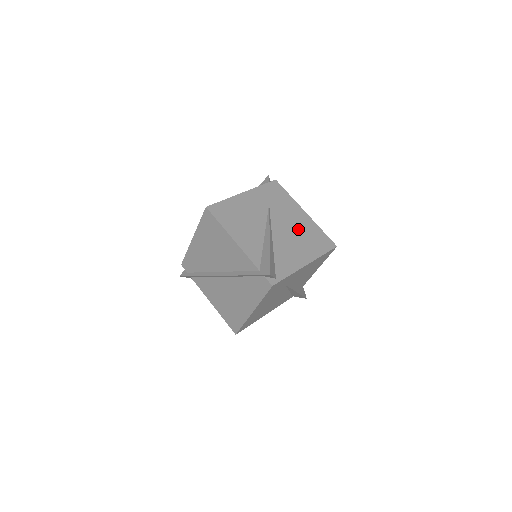
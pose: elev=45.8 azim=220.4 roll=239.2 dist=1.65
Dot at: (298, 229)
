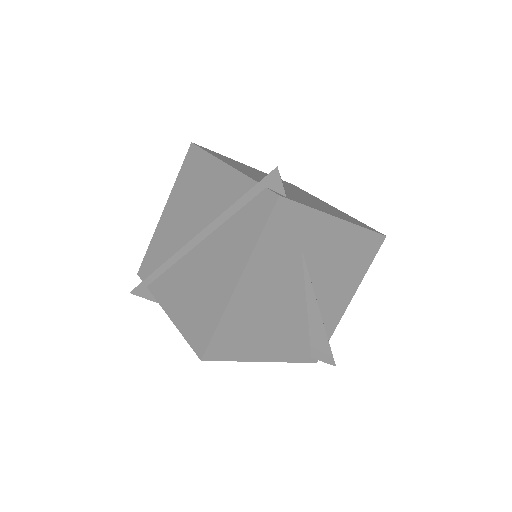
Dot at: (324, 205)
